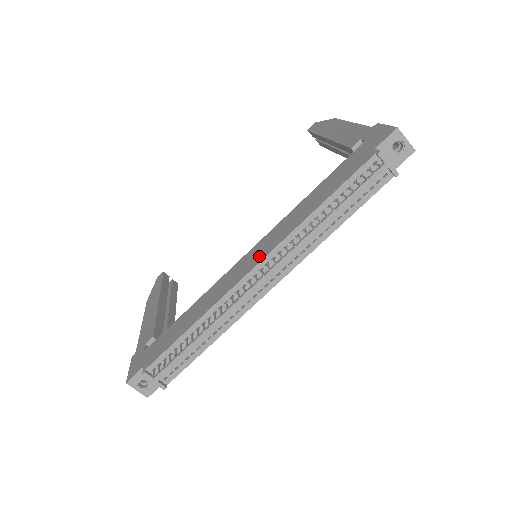
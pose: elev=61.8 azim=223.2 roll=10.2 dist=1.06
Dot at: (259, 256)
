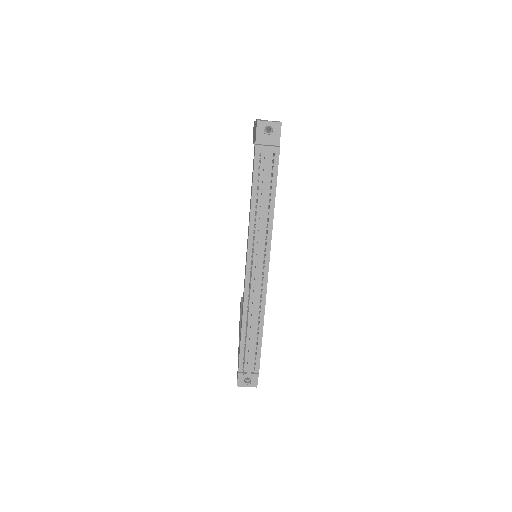
Dot at: (246, 259)
